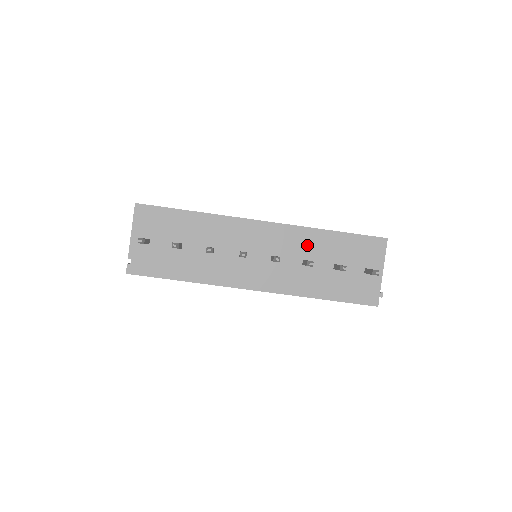
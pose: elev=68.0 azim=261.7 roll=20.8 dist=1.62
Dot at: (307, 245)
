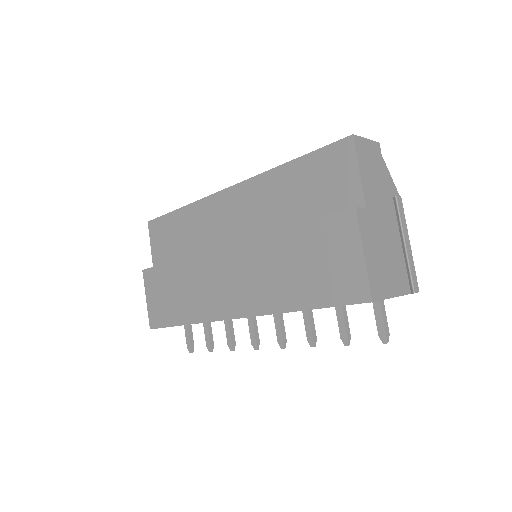
Dot at: occluded
